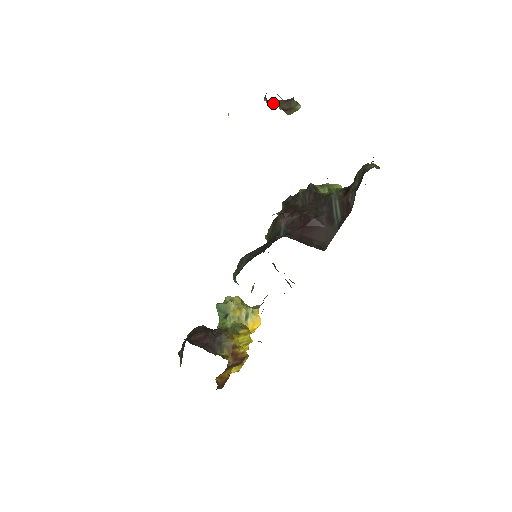
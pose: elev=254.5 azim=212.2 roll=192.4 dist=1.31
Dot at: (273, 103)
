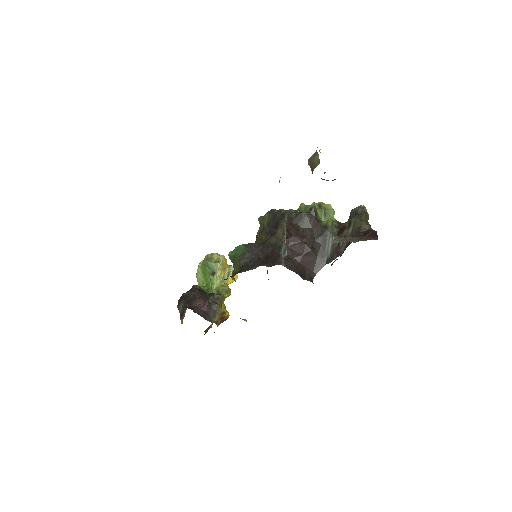
Dot at: occluded
